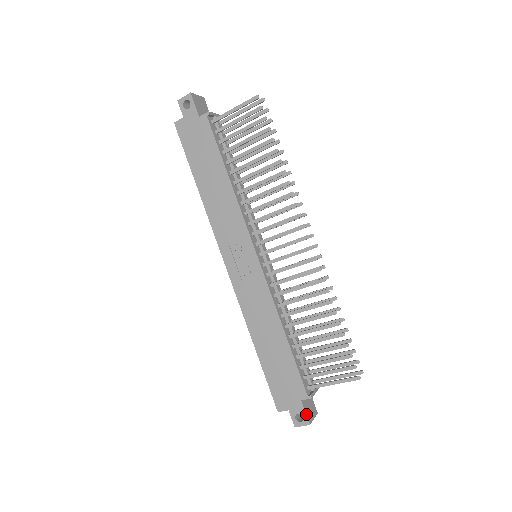
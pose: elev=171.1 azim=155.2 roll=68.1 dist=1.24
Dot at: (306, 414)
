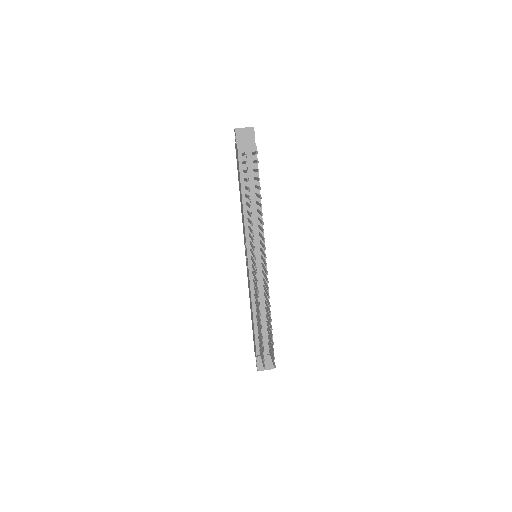
Dot at: (257, 364)
